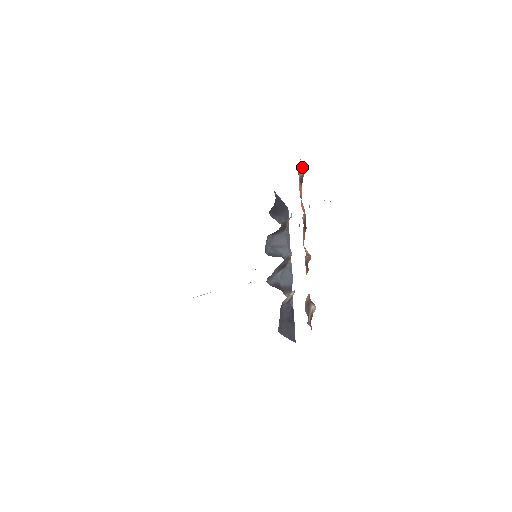
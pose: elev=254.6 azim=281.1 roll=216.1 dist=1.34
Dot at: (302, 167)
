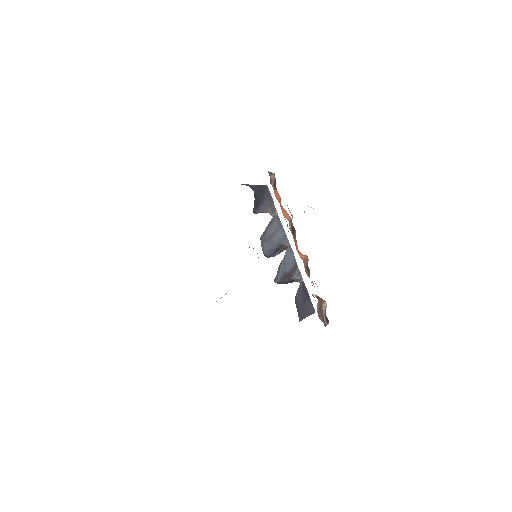
Dot at: (271, 173)
